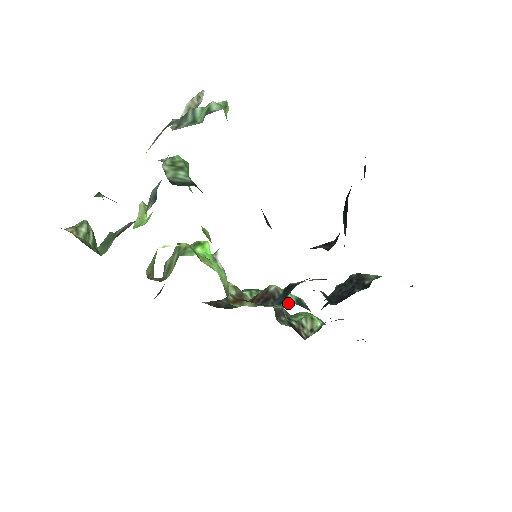
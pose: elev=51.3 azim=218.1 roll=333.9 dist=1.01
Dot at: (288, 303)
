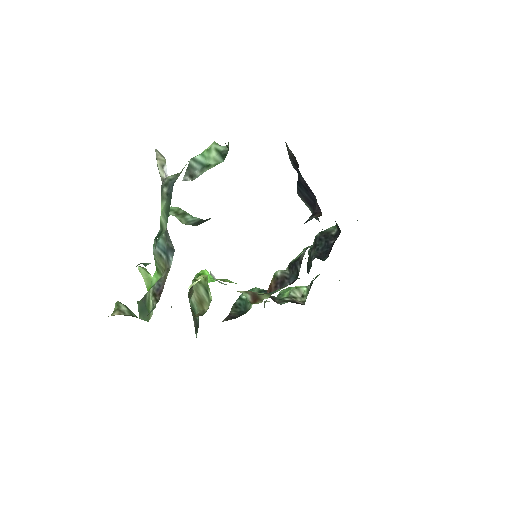
Dot at: occluded
